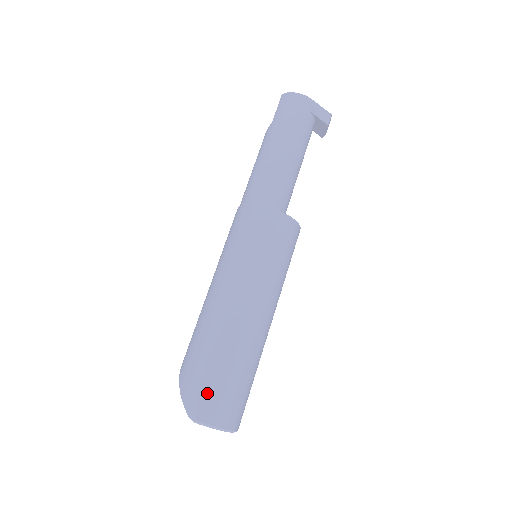
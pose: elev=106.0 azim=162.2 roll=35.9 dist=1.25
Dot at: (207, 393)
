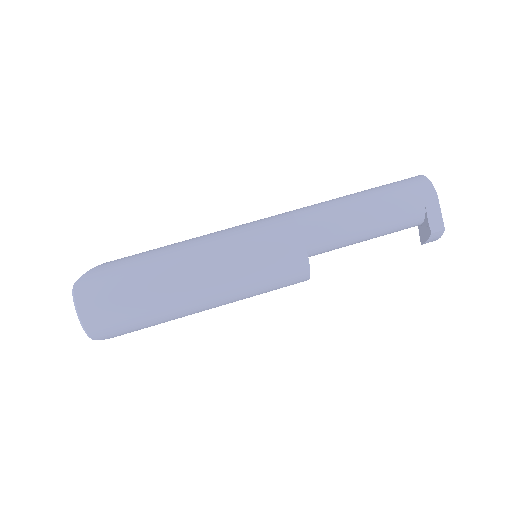
Dot at: (101, 285)
